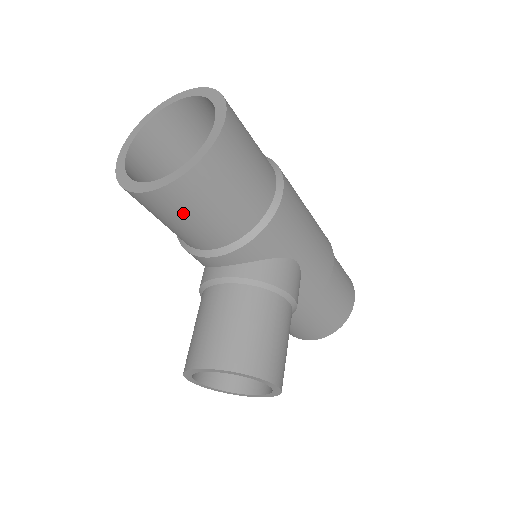
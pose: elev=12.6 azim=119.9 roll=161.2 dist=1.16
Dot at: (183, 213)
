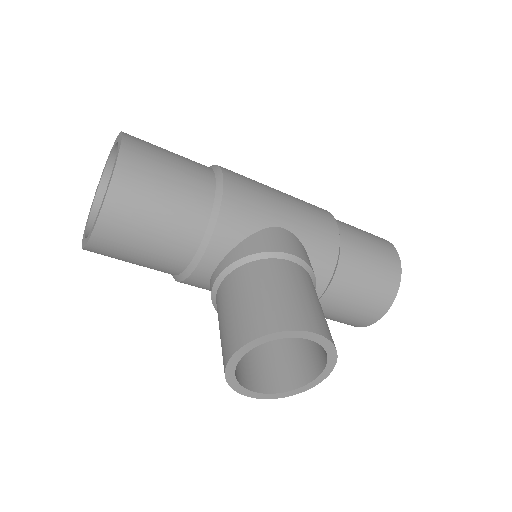
Dot at: (136, 233)
